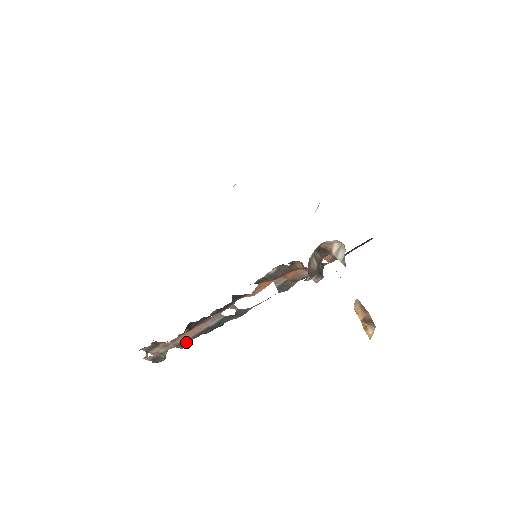
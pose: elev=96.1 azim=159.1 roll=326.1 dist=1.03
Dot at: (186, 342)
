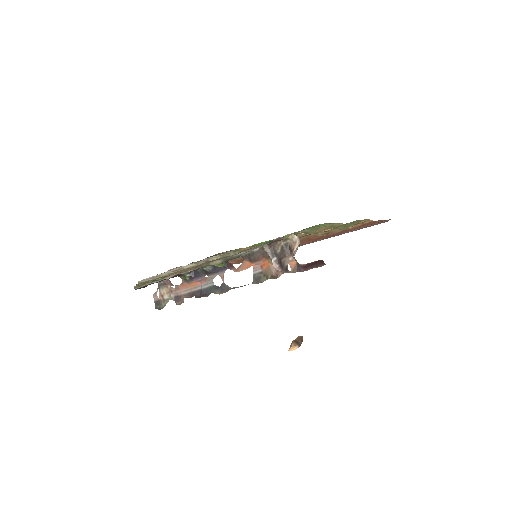
Dot at: (182, 297)
